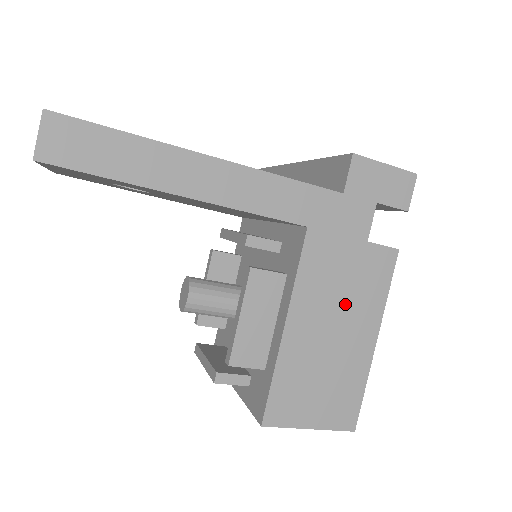
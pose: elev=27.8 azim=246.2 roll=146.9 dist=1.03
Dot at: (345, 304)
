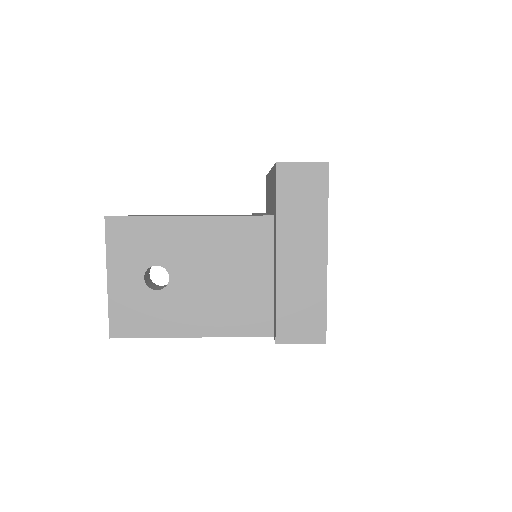
Dot at: occluded
